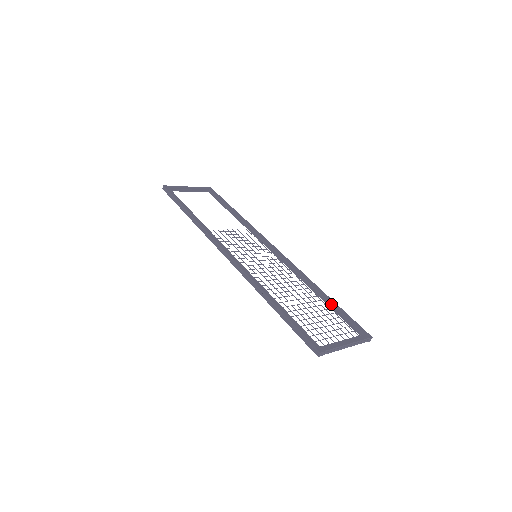
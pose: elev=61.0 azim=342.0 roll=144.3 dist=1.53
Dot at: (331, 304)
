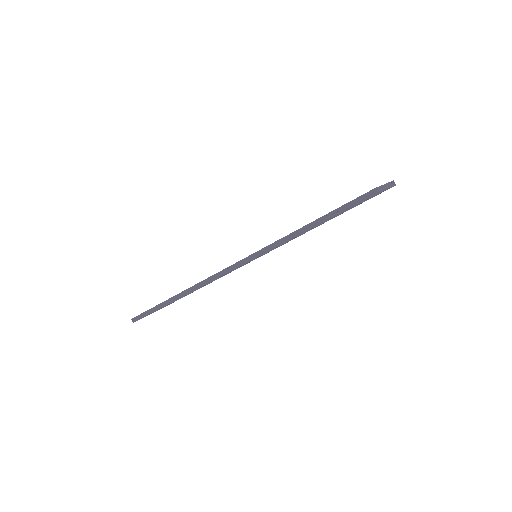
Dot at: occluded
